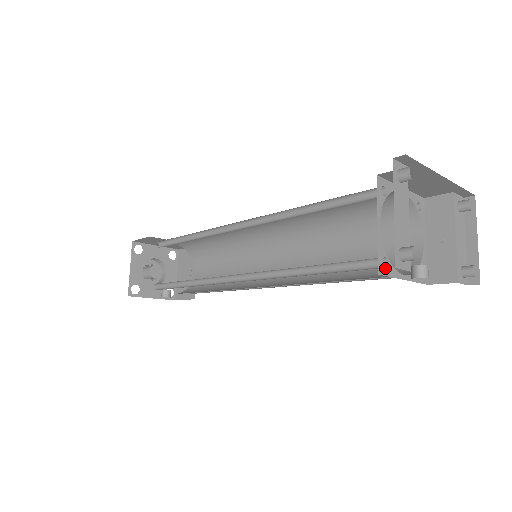
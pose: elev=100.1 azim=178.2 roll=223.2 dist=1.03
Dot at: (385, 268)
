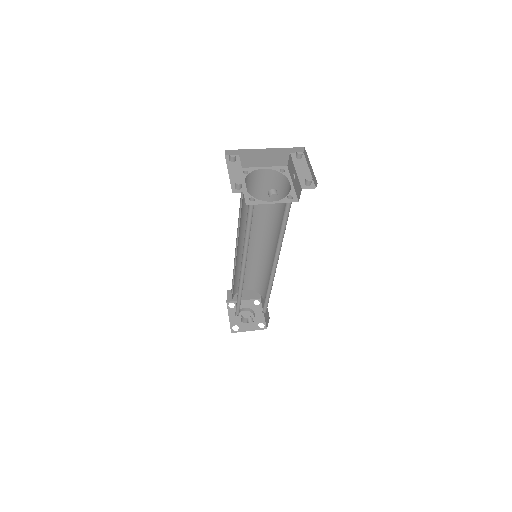
Dot at: (252, 202)
